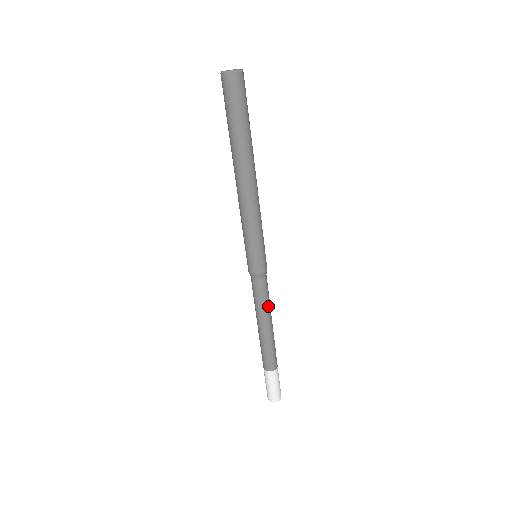
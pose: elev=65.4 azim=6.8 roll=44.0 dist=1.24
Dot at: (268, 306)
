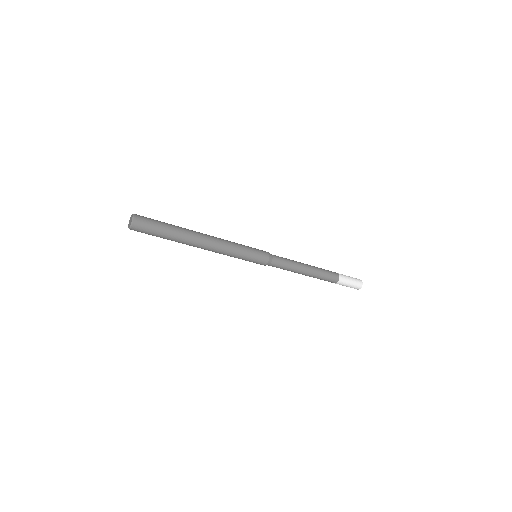
Dot at: (293, 265)
